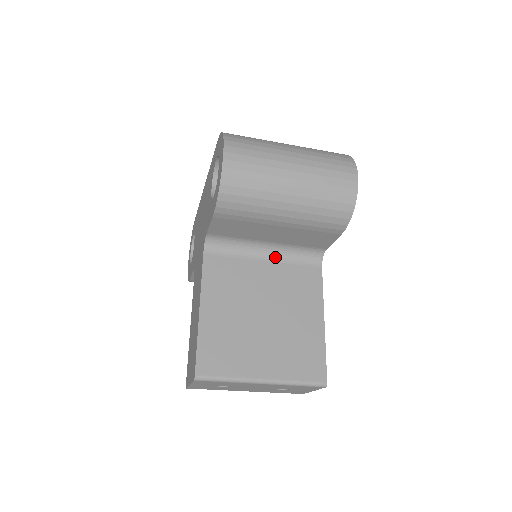
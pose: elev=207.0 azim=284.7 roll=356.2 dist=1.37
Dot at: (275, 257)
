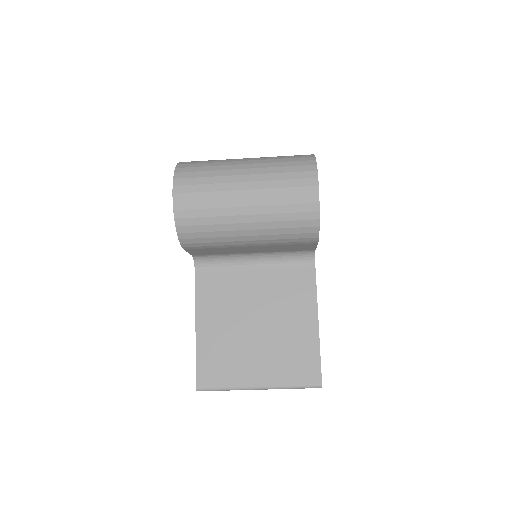
Dot at: (265, 264)
